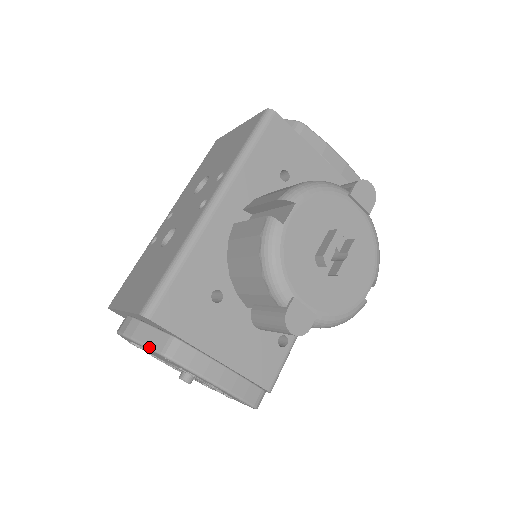
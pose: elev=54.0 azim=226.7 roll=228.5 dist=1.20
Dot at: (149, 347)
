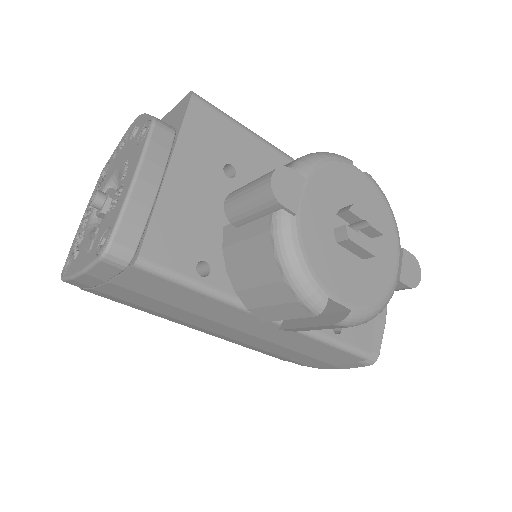
Dot at: occluded
